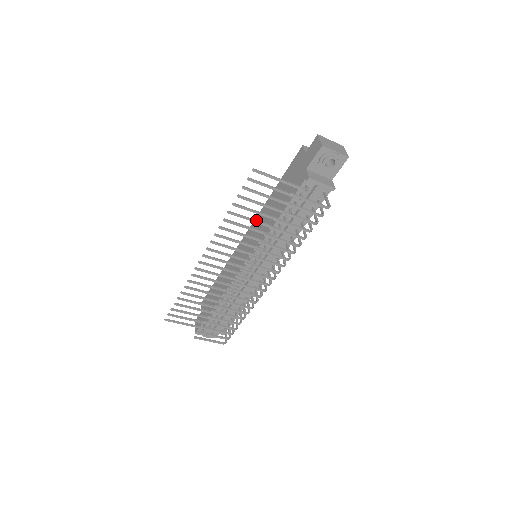
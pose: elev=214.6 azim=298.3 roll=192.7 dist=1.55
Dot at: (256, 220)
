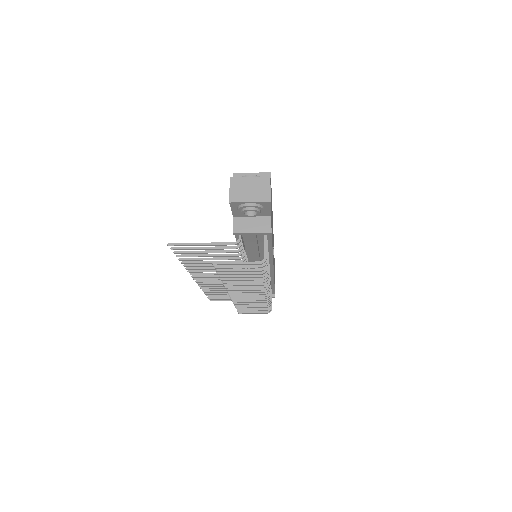
Dot at: (213, 261)
